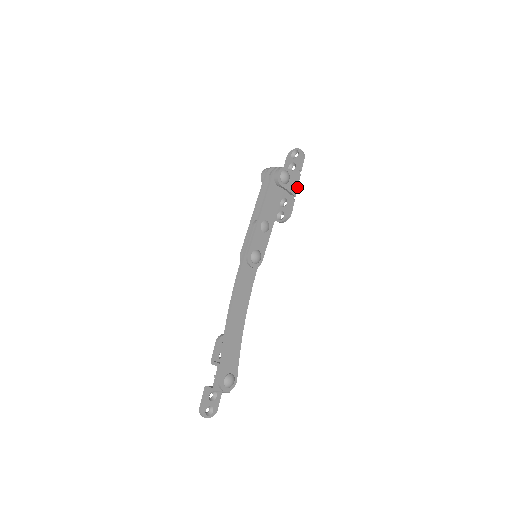
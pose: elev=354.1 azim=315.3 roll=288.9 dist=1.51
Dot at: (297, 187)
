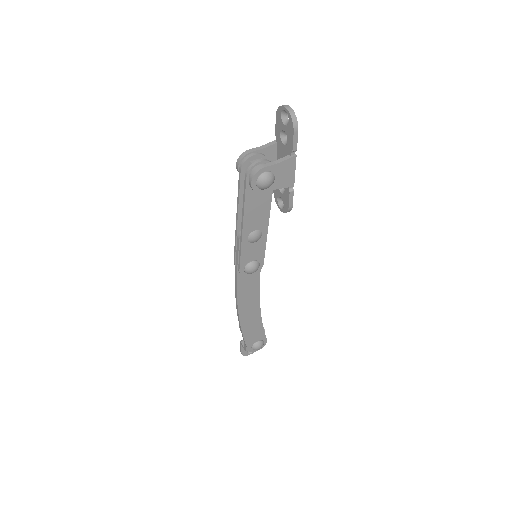
Dot at: (294, 174)
